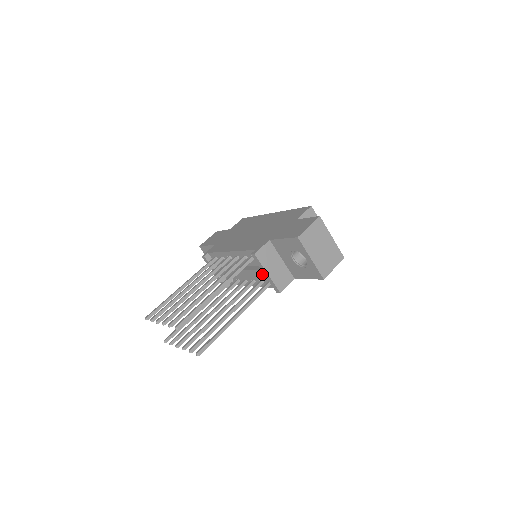
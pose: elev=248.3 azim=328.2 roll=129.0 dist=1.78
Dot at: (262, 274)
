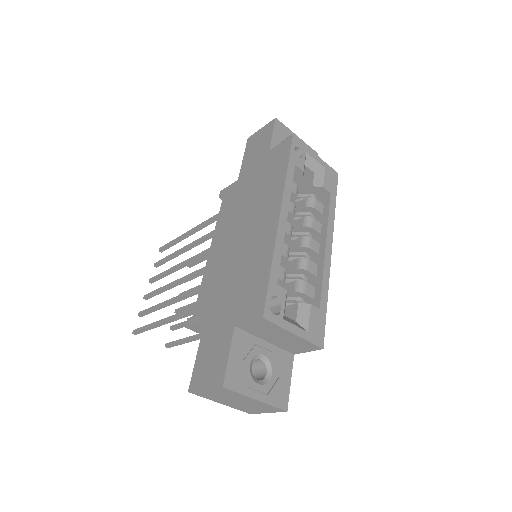
Dot at: occluded
